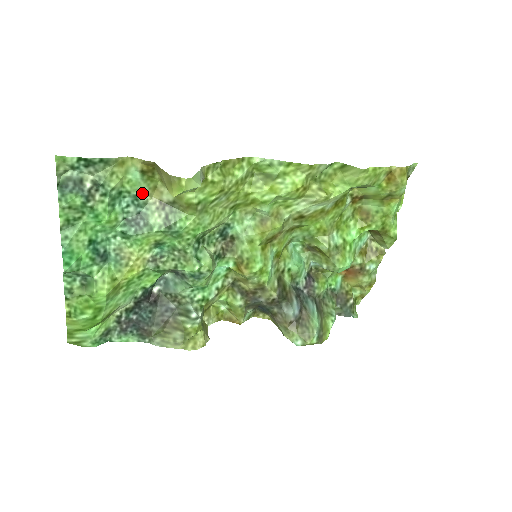
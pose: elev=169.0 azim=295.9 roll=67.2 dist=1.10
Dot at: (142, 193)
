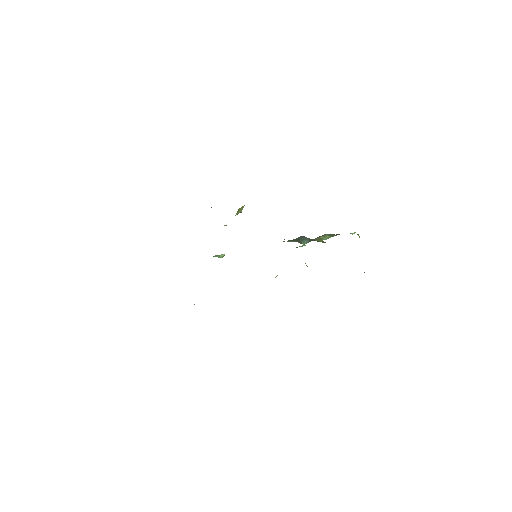
Dot at: occluded
